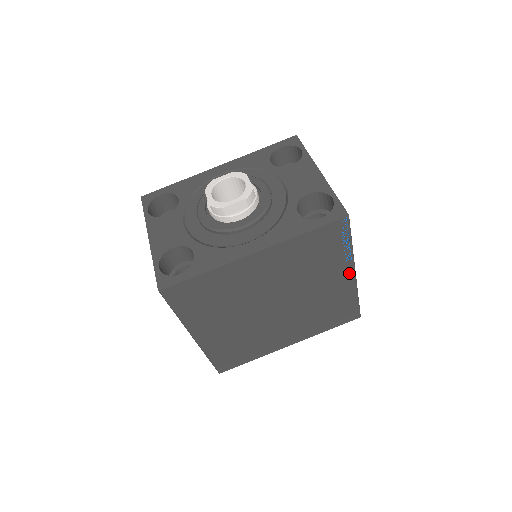
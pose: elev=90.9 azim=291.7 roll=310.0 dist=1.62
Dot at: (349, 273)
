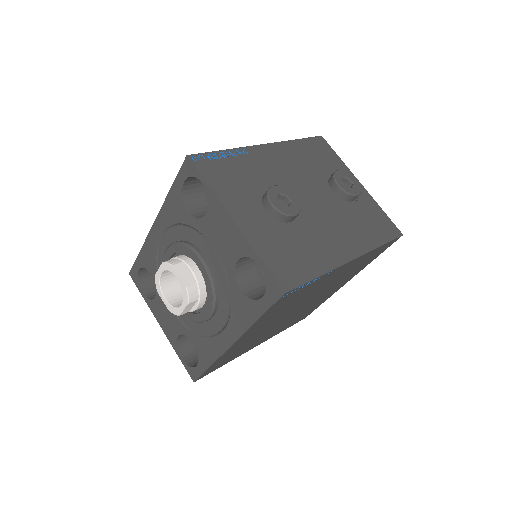
Dot at: (344, 266)
